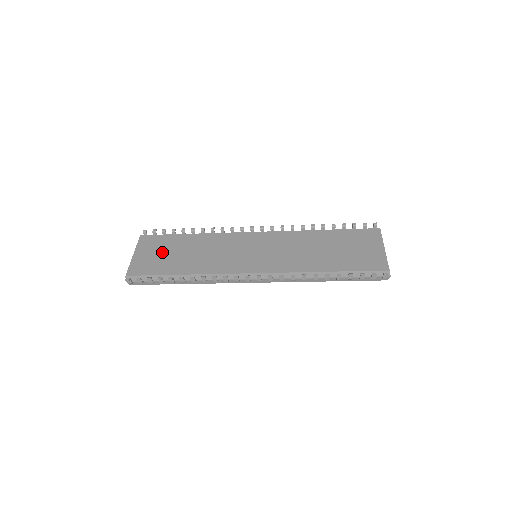
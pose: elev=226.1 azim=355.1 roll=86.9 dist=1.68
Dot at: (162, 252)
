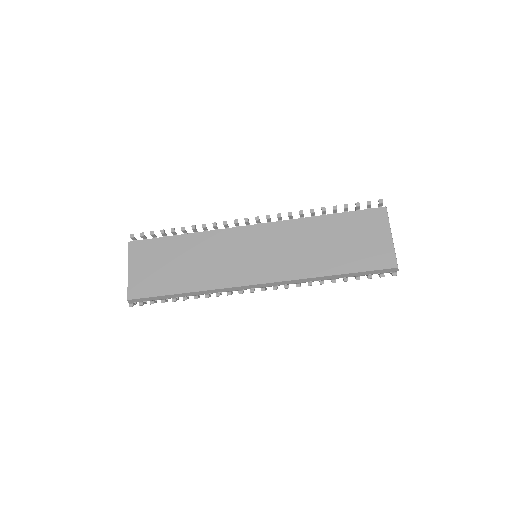
Dot at: (157, 264)
